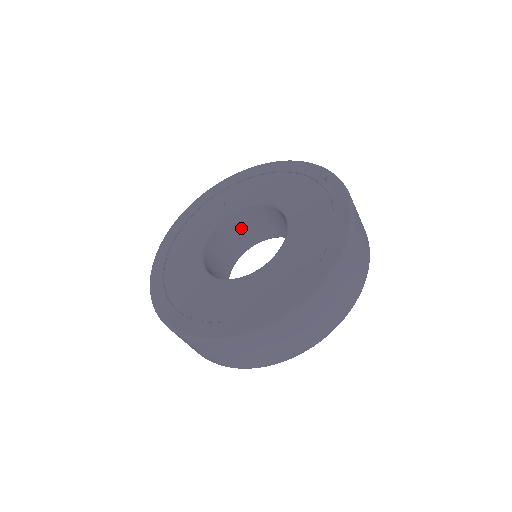
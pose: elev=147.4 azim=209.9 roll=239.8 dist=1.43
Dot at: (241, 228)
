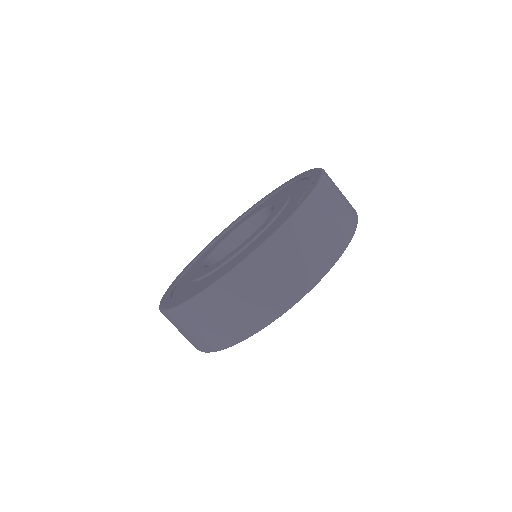
Dot at: occluded
